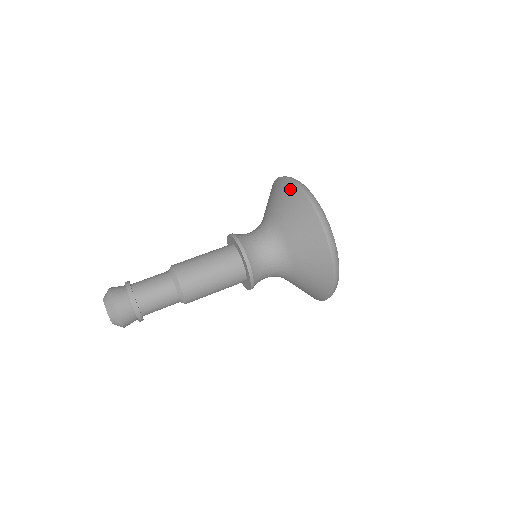
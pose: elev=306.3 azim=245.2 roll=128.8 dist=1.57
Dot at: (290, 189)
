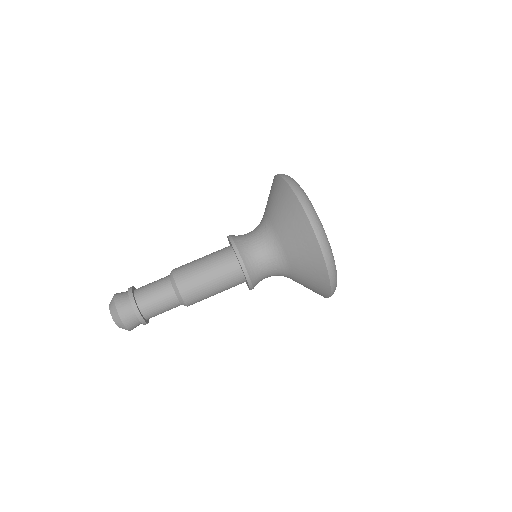
Dot at: (273, 182)
